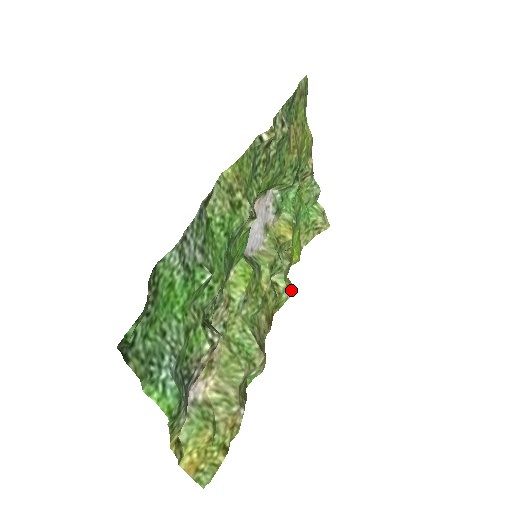
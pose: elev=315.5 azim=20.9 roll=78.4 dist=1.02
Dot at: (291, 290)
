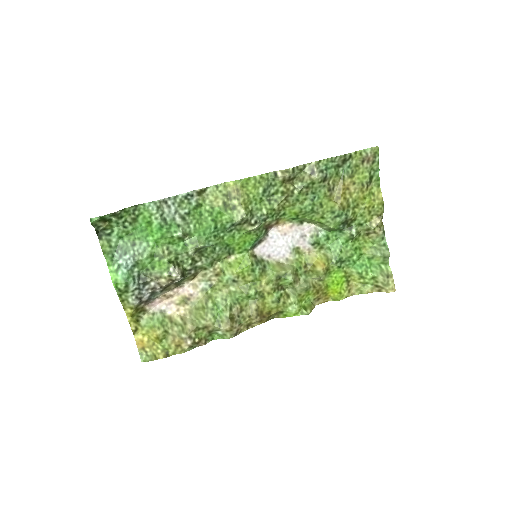
Dot at: (304, 311)
